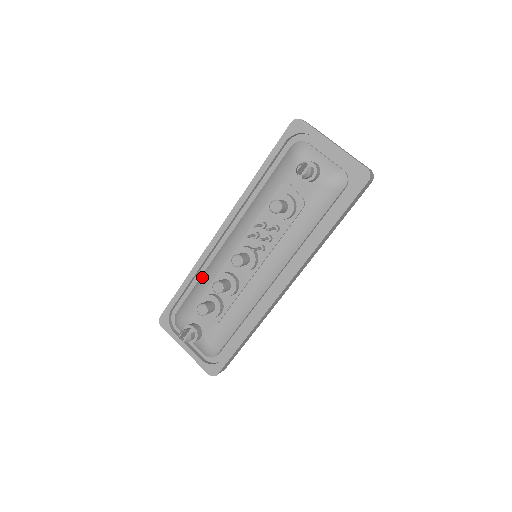
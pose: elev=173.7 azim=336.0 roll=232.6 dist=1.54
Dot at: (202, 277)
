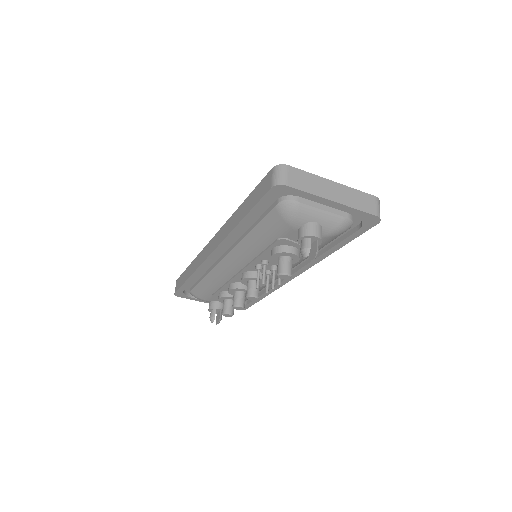
Dot at: (207, 279)
